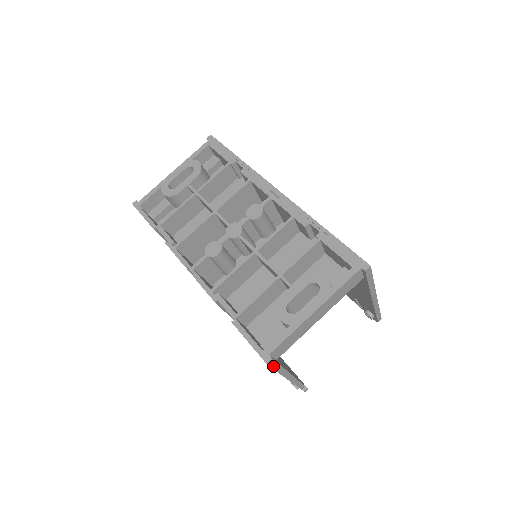
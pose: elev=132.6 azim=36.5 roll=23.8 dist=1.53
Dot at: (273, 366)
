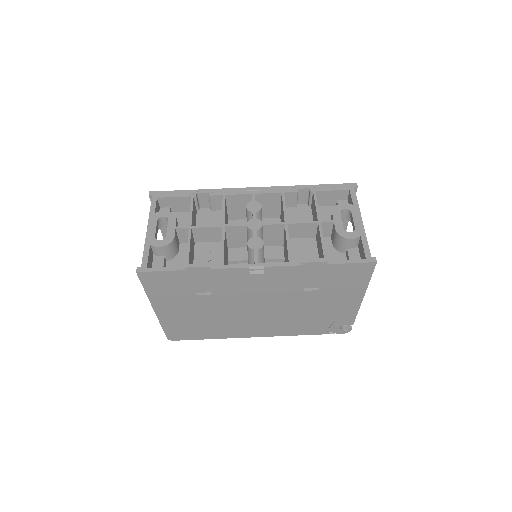
Dot at: (373, 270)
